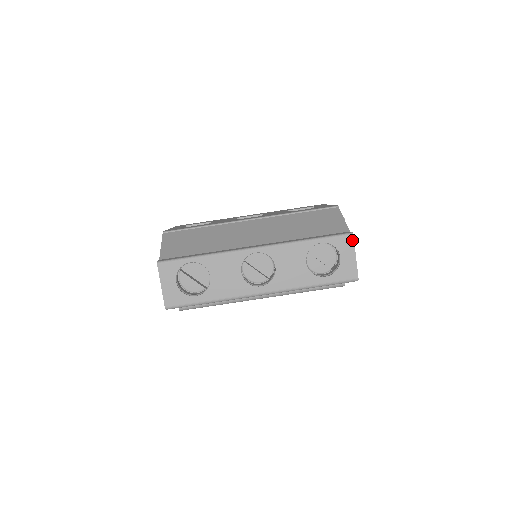
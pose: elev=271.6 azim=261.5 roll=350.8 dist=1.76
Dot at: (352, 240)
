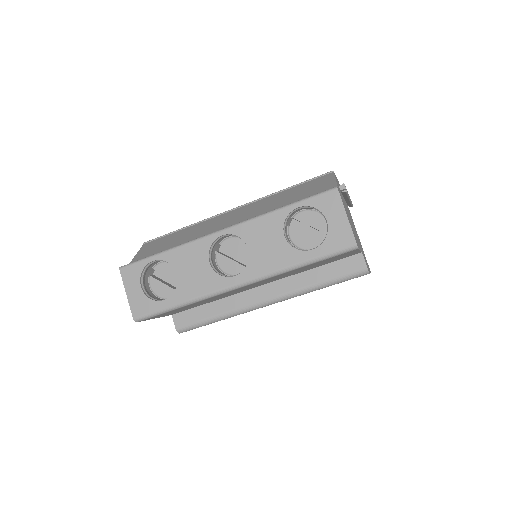
Dot at: (337, 196)
